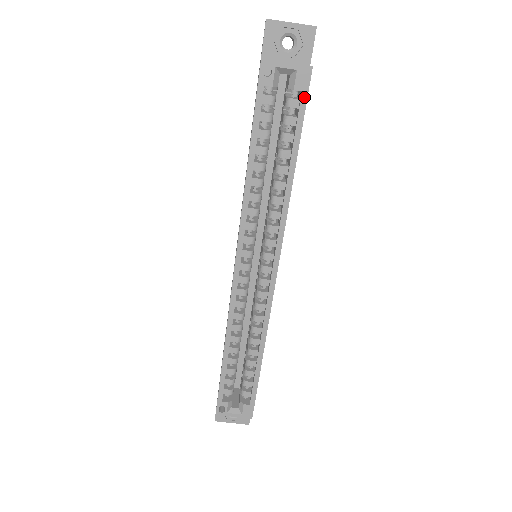
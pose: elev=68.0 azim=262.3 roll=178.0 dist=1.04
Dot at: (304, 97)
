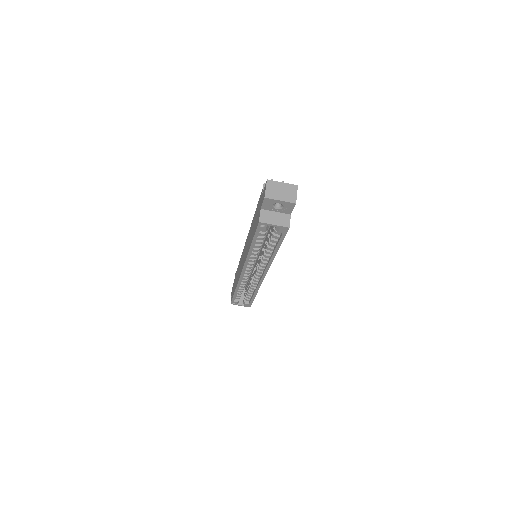
Dot at: (284, 235)
